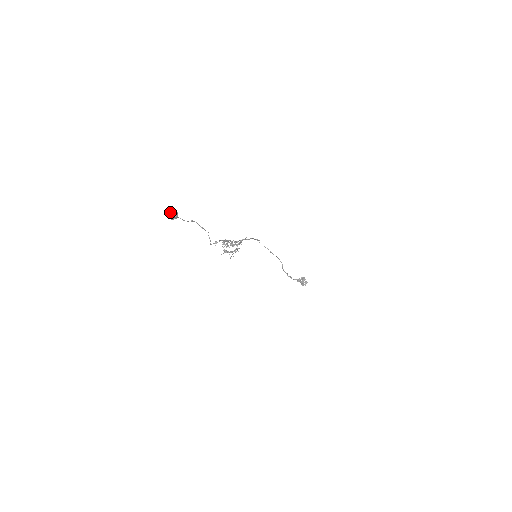
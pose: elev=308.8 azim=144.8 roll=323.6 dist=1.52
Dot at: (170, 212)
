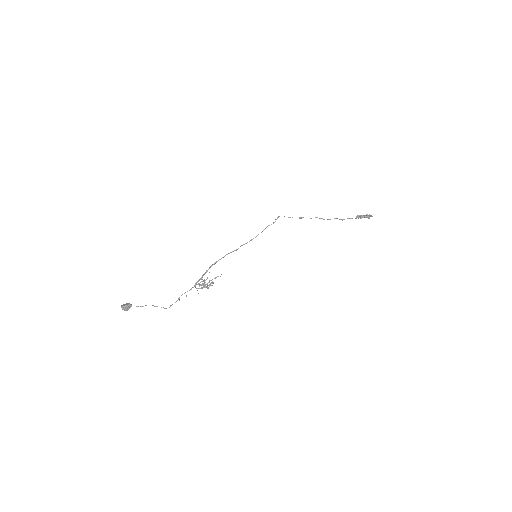
Dot at: (122, 309)
